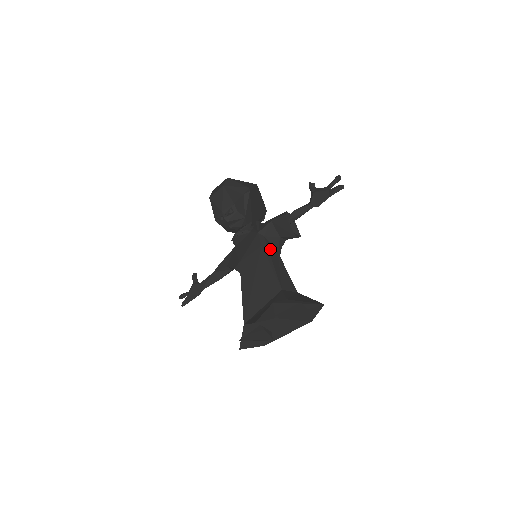
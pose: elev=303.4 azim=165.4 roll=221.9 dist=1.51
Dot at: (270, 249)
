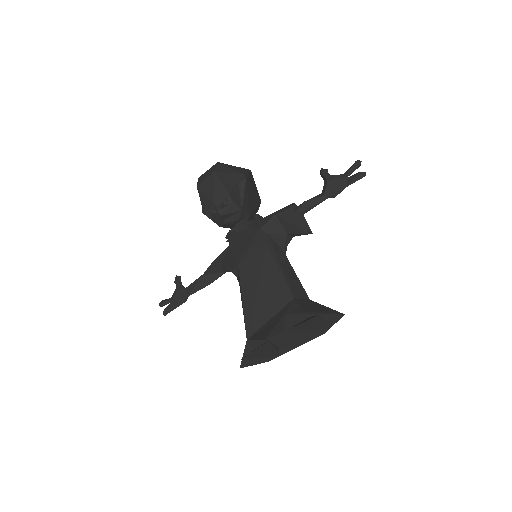
Dot at: (275, 248)
